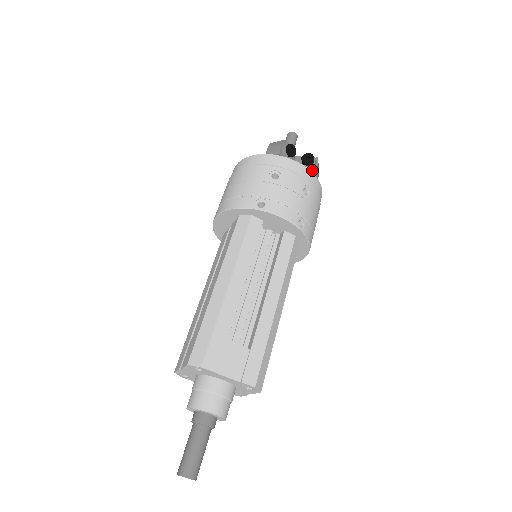
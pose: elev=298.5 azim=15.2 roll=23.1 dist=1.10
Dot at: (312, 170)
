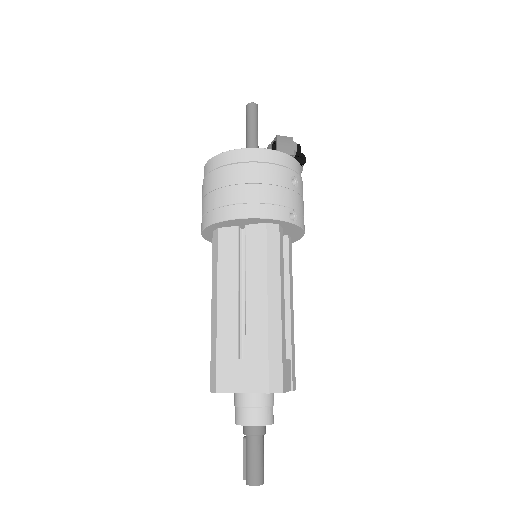
Dot at: (301, 170)
